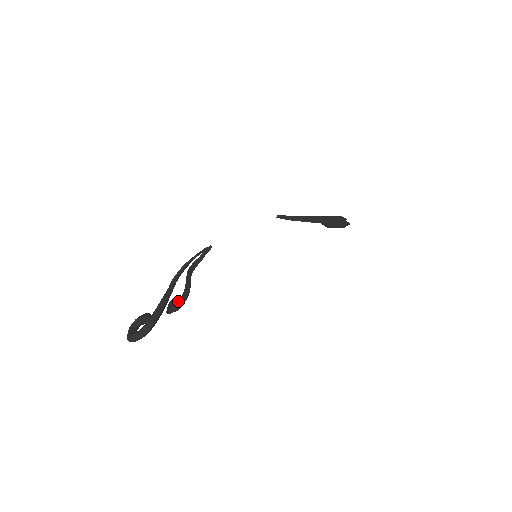
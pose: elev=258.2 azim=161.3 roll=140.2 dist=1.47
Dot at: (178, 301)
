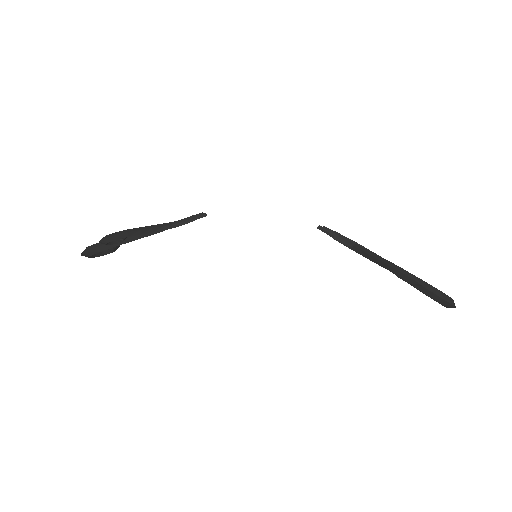
Dot at: (109, 234)
